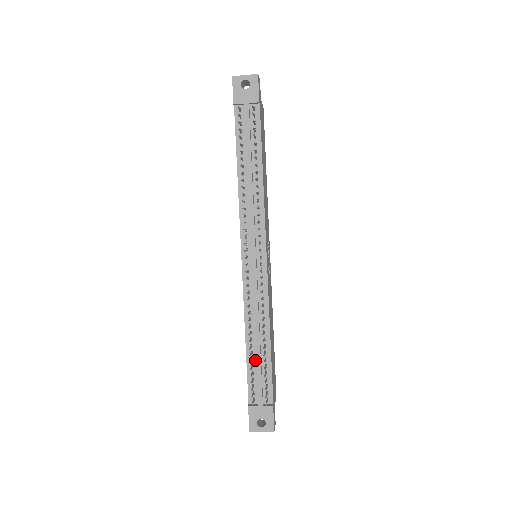
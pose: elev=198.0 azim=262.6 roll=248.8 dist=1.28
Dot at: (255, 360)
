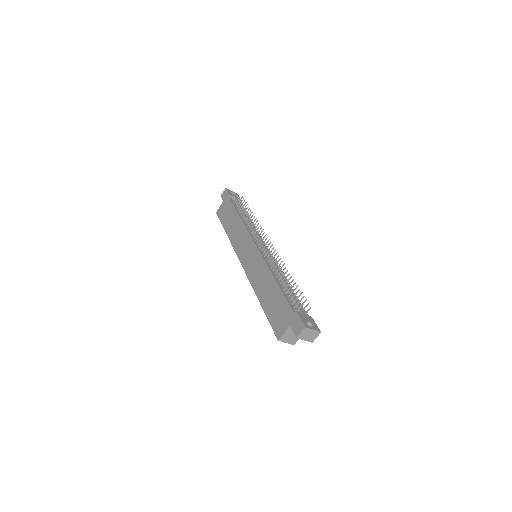
Dot at: (286, 291)
